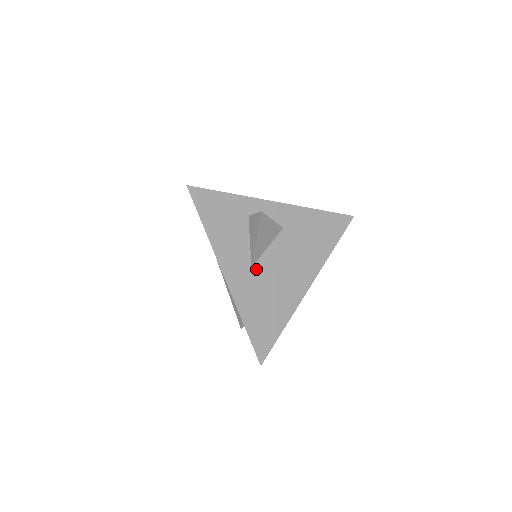
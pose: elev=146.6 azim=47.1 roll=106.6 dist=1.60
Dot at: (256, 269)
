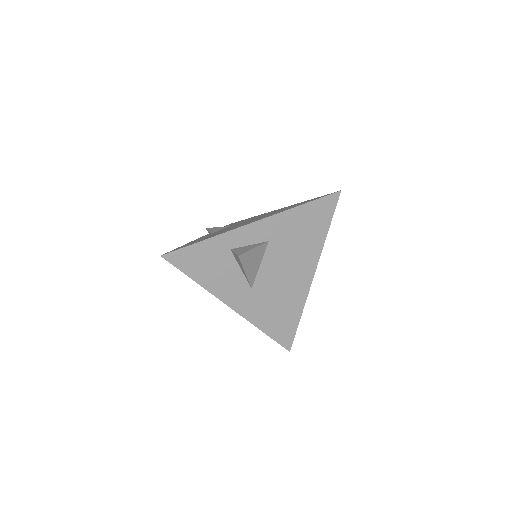
Dot at: (256, 287)
